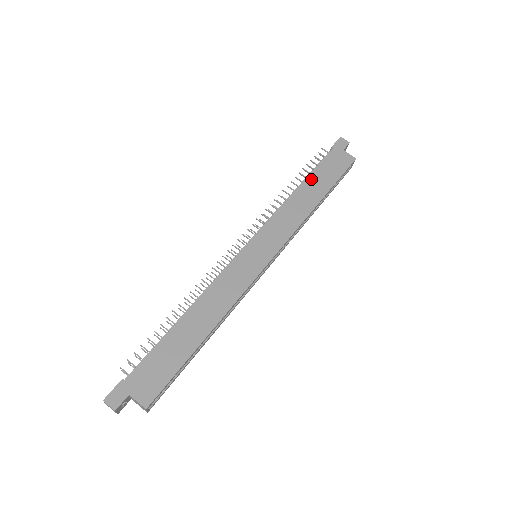
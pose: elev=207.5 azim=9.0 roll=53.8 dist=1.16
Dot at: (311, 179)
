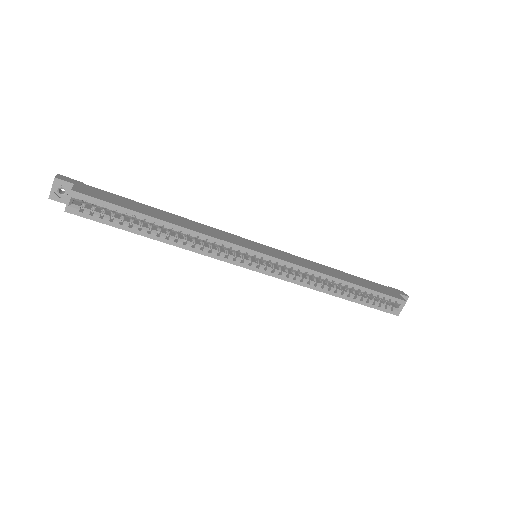
Dot at: (351, 275)
